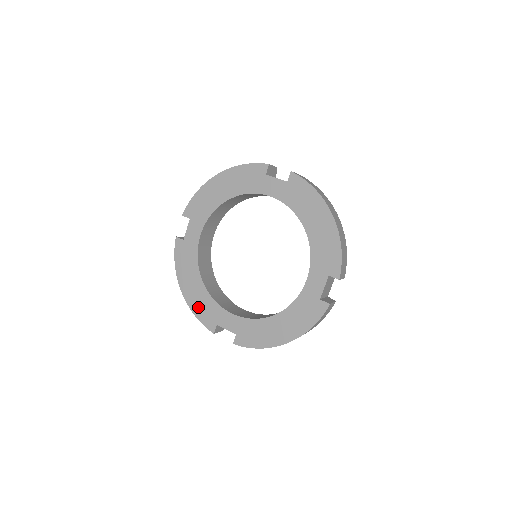
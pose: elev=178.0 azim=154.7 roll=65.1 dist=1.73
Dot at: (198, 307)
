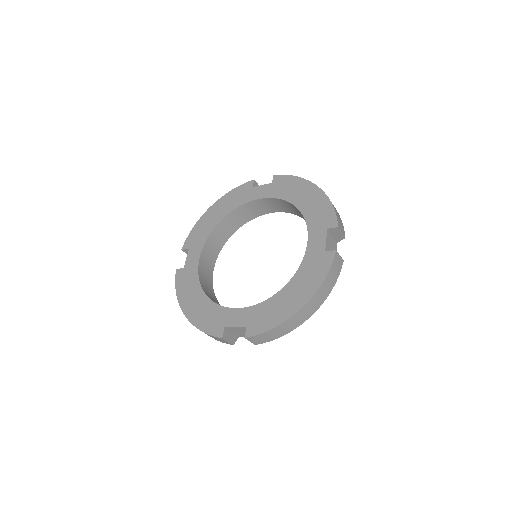
Dot at: (202, 320)
